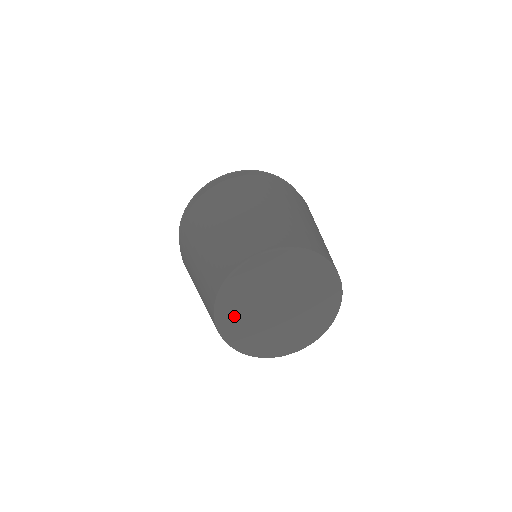
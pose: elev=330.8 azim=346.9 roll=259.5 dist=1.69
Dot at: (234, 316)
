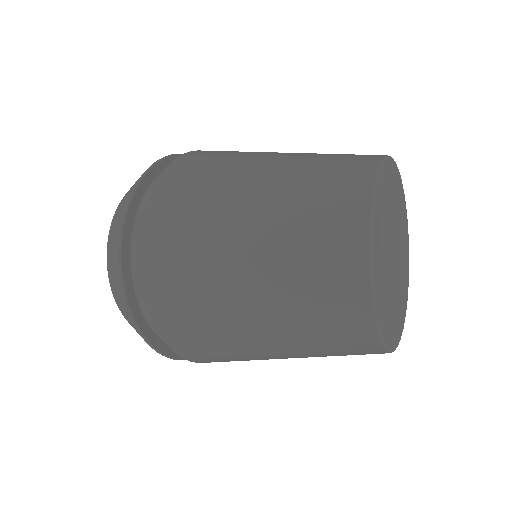
Dot at: (379, 247)
